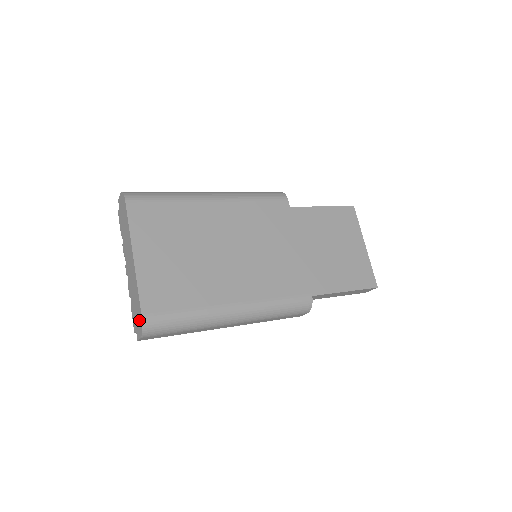
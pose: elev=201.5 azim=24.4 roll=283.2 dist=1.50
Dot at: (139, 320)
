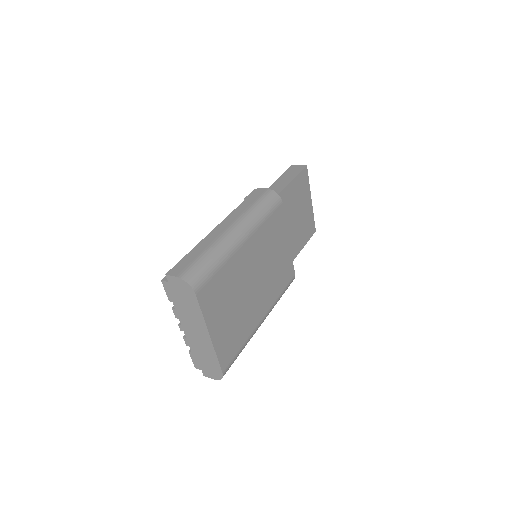
Dot at: (215, 372)
